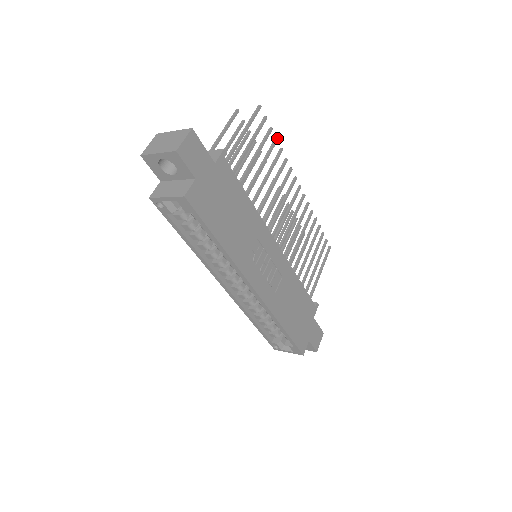
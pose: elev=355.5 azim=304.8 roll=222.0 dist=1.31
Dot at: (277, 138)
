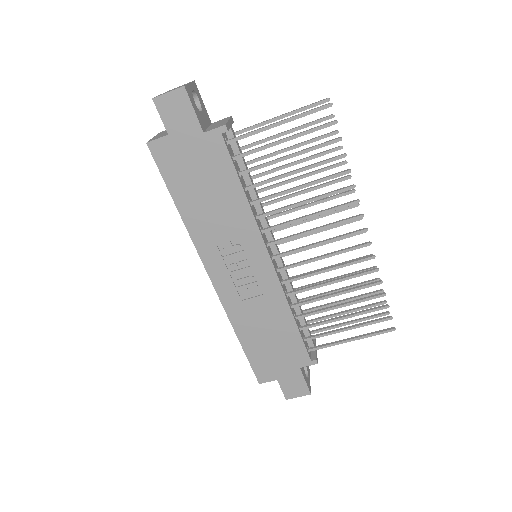
Dot at: (346, 154)
